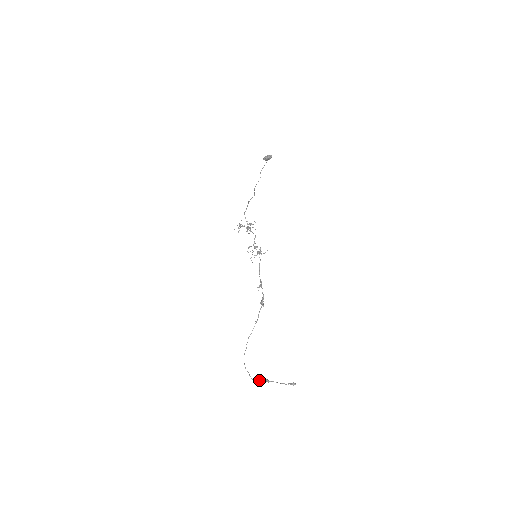
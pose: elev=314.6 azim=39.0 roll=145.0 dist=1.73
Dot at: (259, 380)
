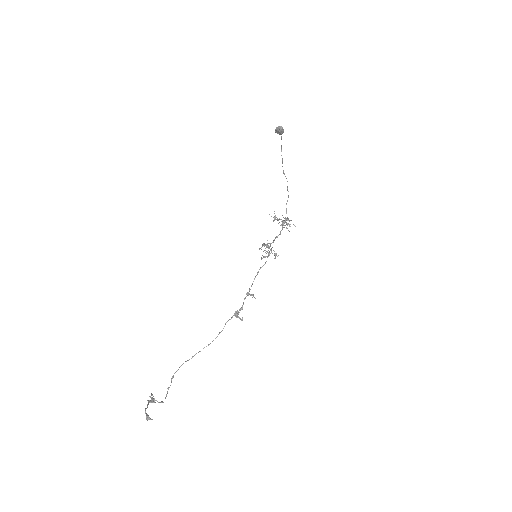
Dot at: (151, 395)
